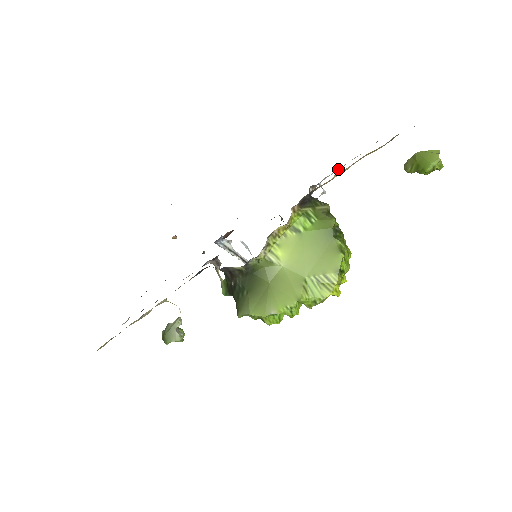
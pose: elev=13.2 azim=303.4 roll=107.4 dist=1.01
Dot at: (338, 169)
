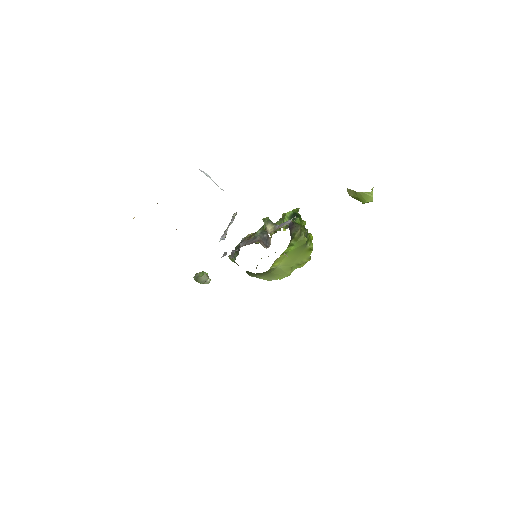
Dot at: occluded
